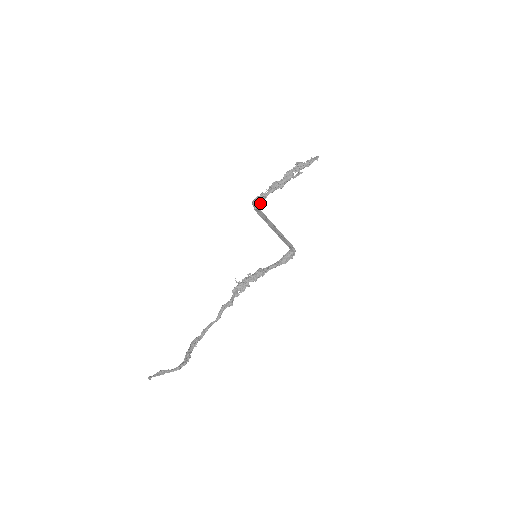
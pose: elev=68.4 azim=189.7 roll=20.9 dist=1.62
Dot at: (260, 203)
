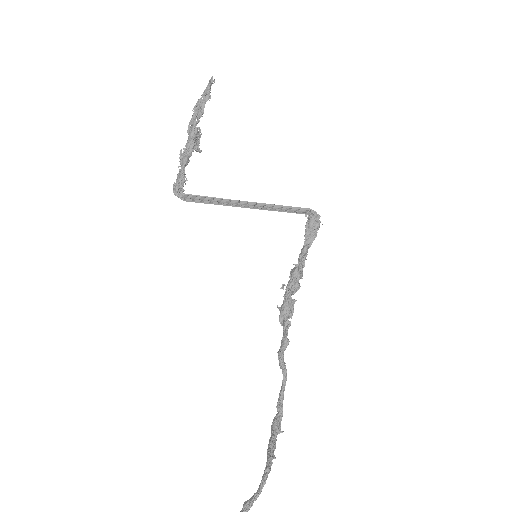
Dot at: (181, 187)
